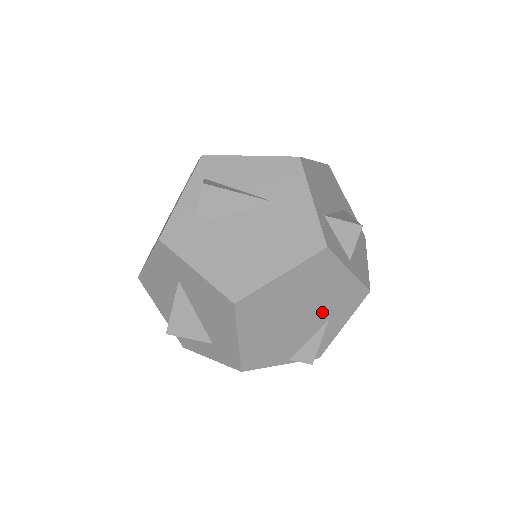
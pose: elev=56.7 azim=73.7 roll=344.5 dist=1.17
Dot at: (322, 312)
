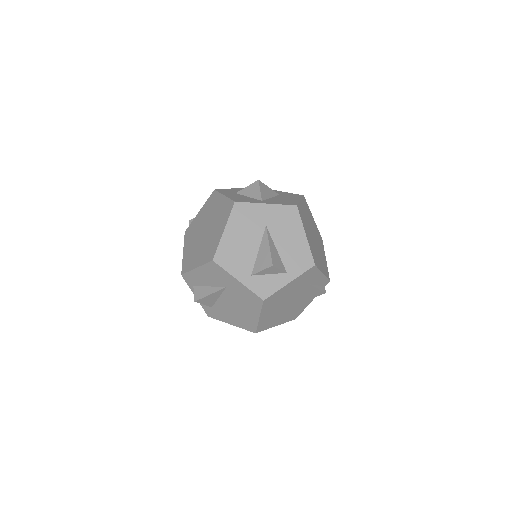
Dot at: (301, 290)
